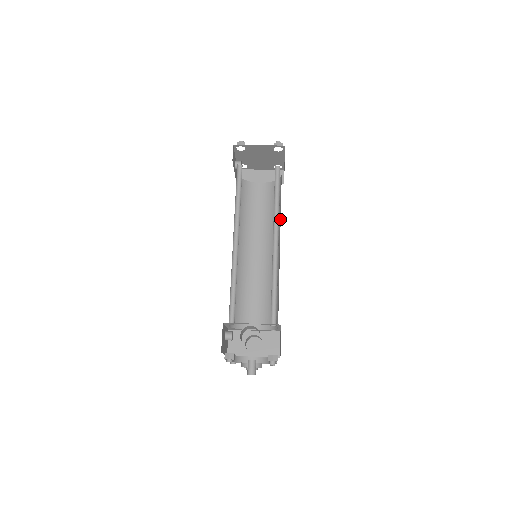
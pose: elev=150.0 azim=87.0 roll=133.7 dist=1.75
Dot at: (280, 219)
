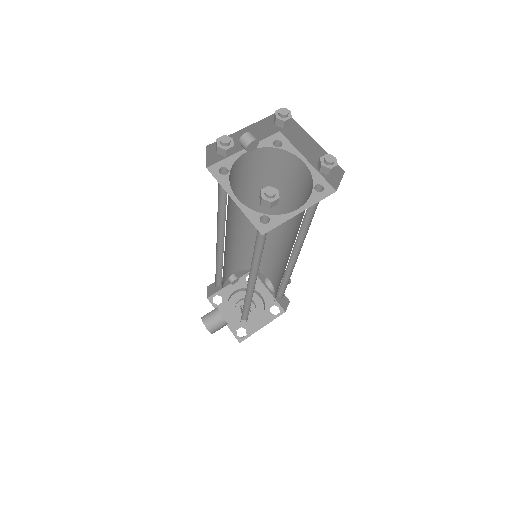
Dot at: occluded
